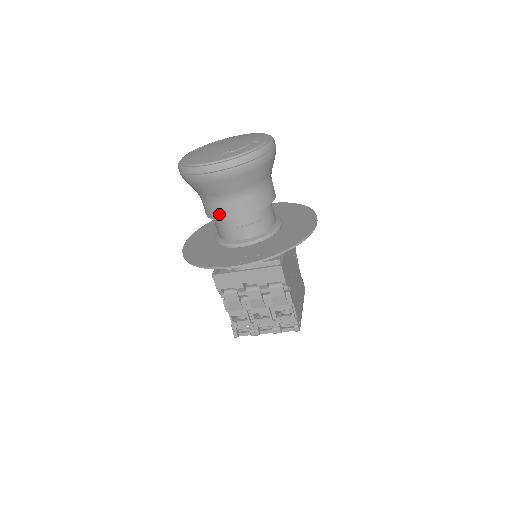
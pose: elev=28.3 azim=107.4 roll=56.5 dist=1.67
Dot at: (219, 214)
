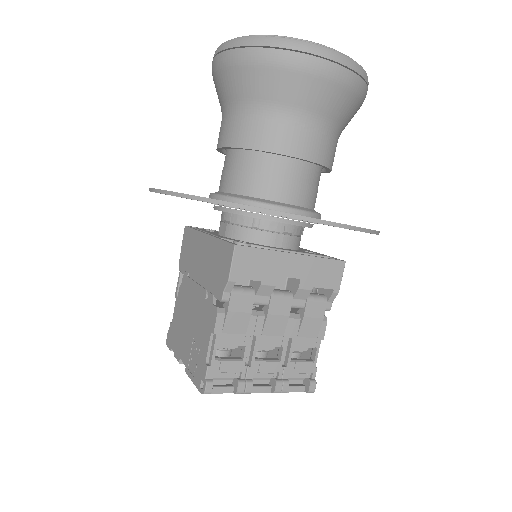
Dot at: (284, 143)
